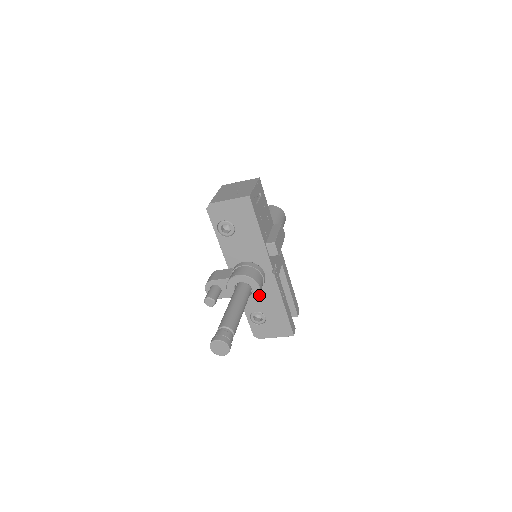
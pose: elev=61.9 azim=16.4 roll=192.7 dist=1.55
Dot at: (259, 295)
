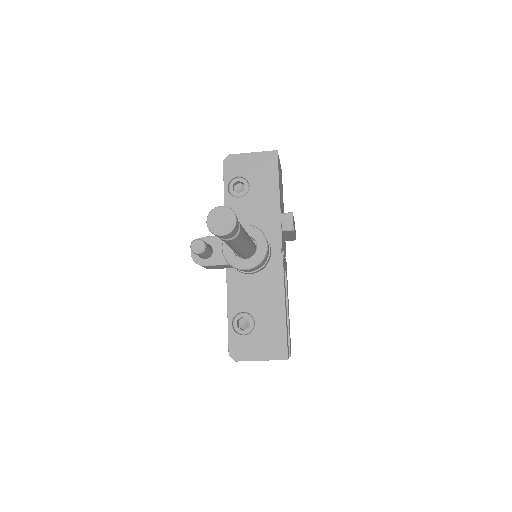
Dot at: (264, 257)
